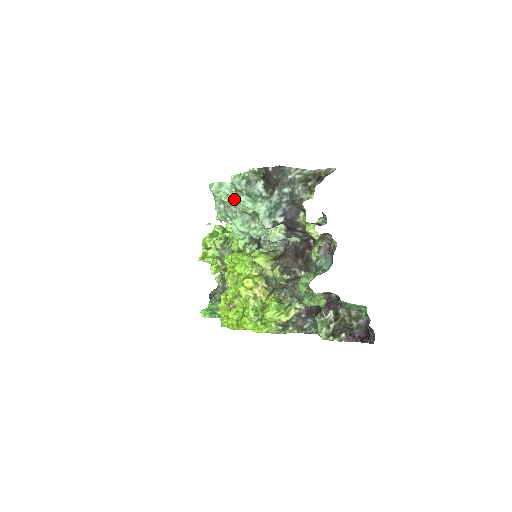
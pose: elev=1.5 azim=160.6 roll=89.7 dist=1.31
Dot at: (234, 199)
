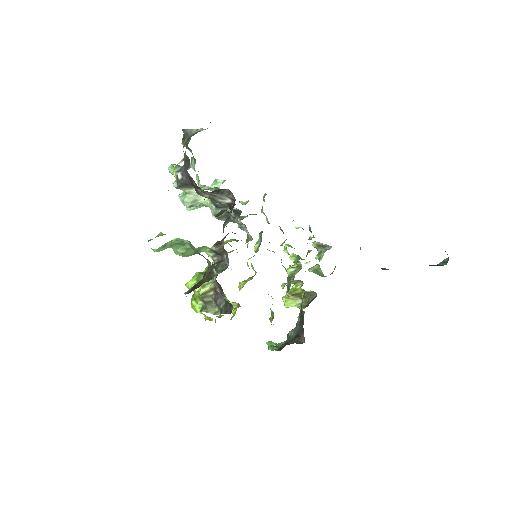
Dot at: (199, 182)
